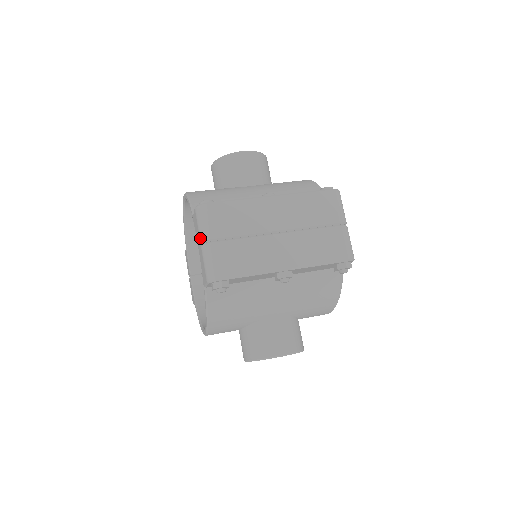
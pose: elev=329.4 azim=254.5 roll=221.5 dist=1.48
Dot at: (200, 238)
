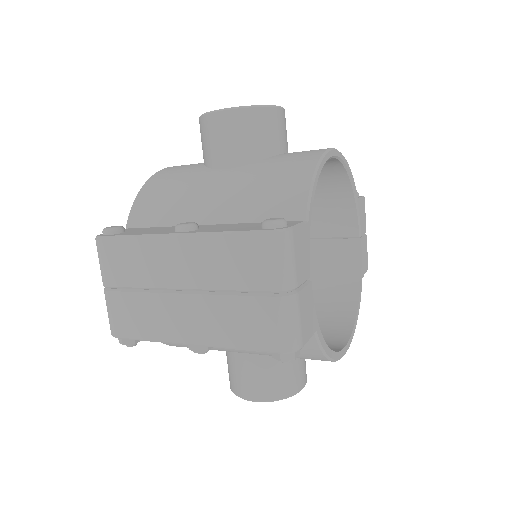
Dot at: occluded
